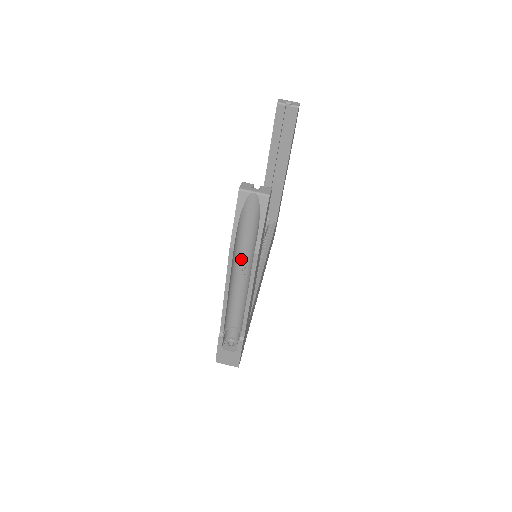
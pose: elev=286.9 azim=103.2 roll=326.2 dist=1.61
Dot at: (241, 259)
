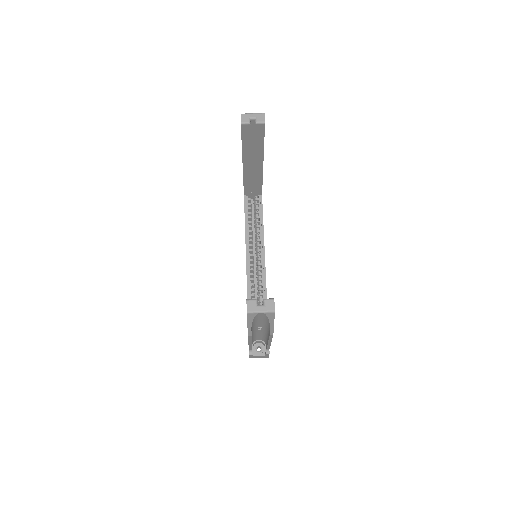
Dot at: (257, 327)
